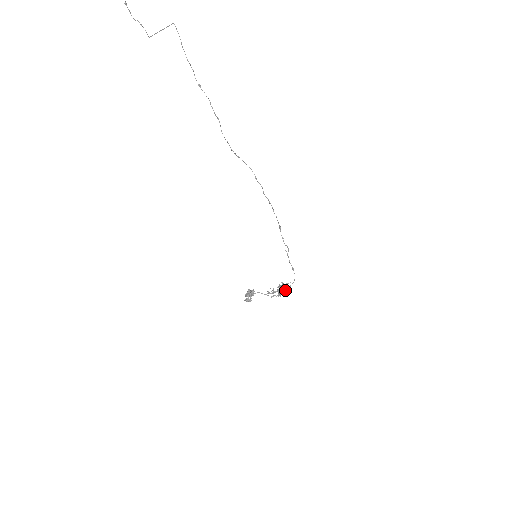
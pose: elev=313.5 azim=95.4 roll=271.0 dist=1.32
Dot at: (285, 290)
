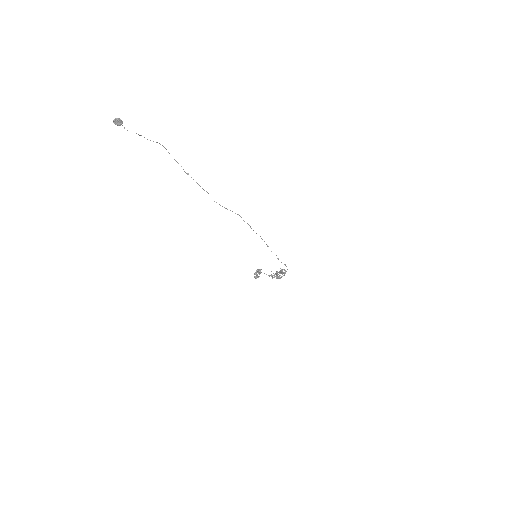
Dot at: (282, 274)
